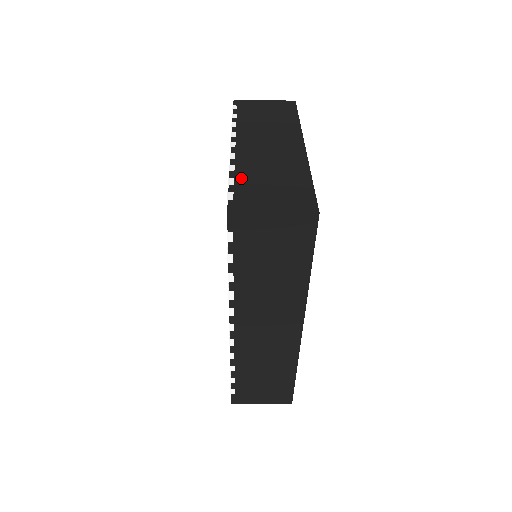
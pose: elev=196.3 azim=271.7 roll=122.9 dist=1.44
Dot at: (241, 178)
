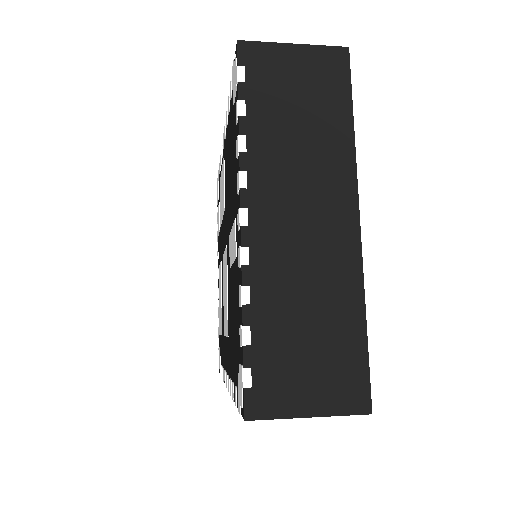
Dot at: (261, 326)
